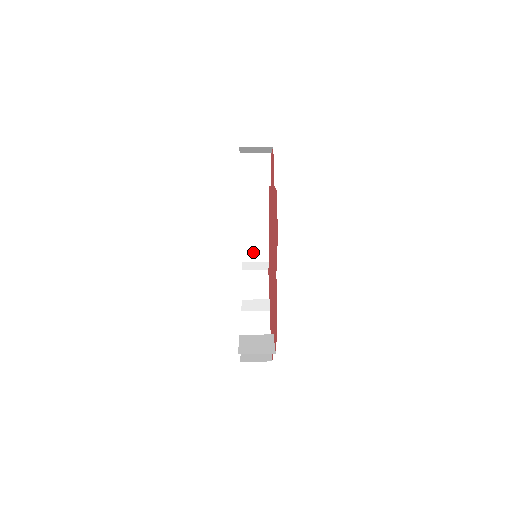
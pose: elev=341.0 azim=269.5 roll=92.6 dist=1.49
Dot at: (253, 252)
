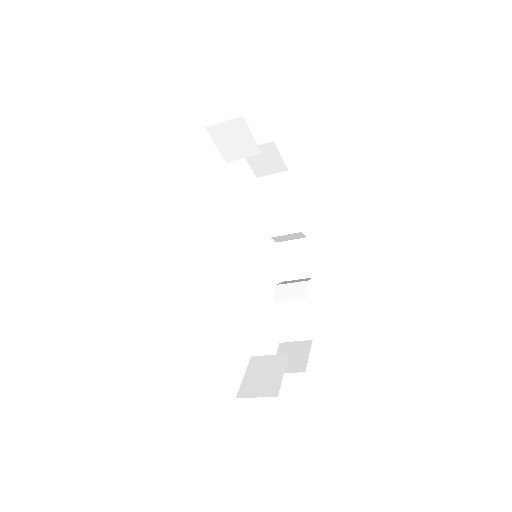
Dot at: (279, 225)
